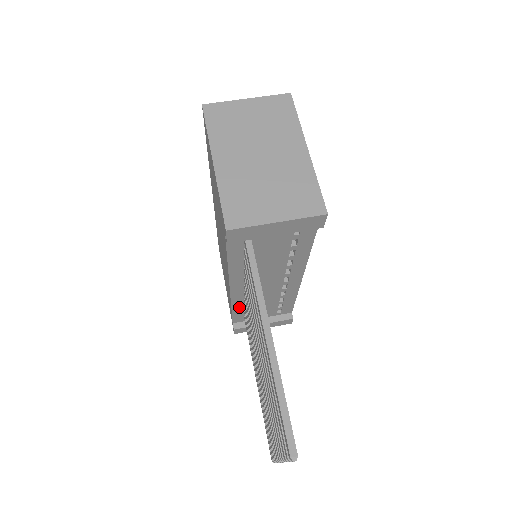
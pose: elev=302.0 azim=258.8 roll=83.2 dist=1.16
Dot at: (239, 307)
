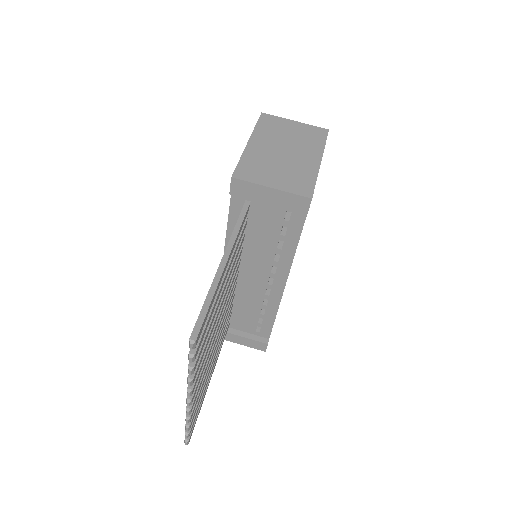
Dot at: occluded
